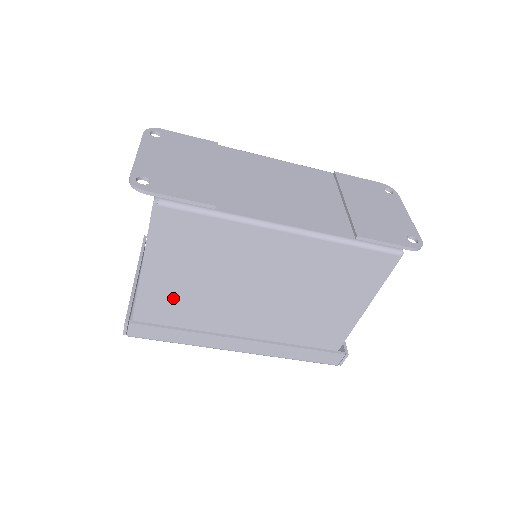
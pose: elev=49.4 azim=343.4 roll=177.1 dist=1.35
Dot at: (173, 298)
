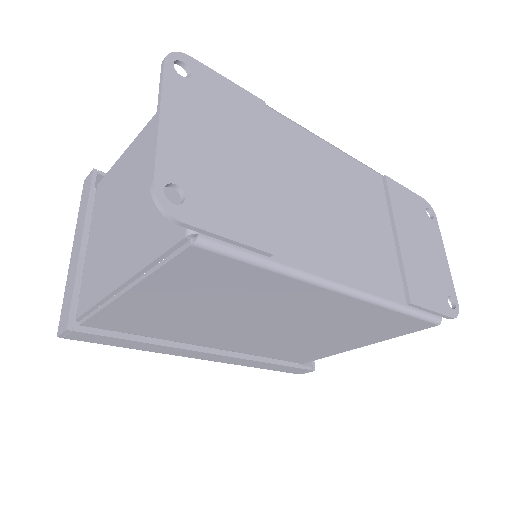
Dot at: (148, 316)
